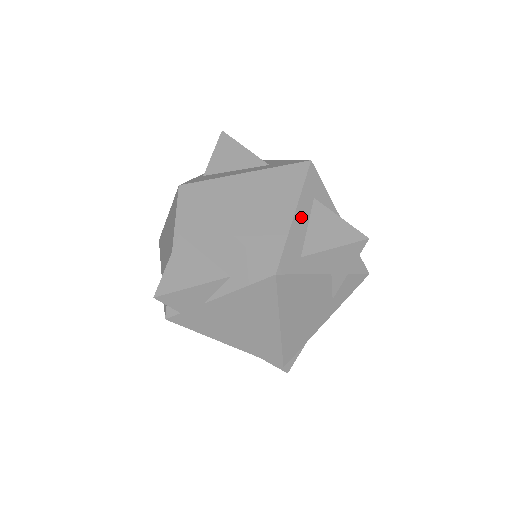
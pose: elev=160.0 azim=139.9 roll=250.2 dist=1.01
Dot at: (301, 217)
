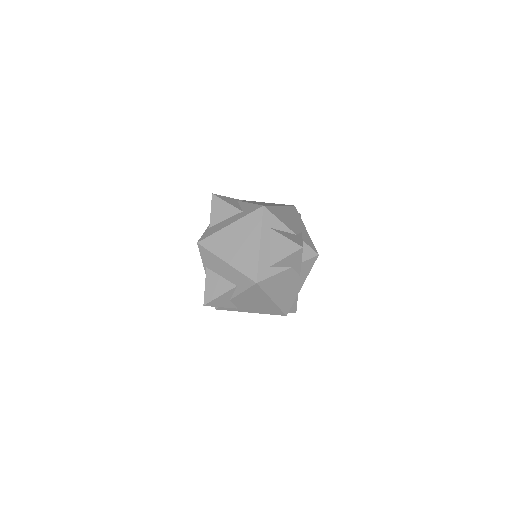
Dot at: (265, 244)
